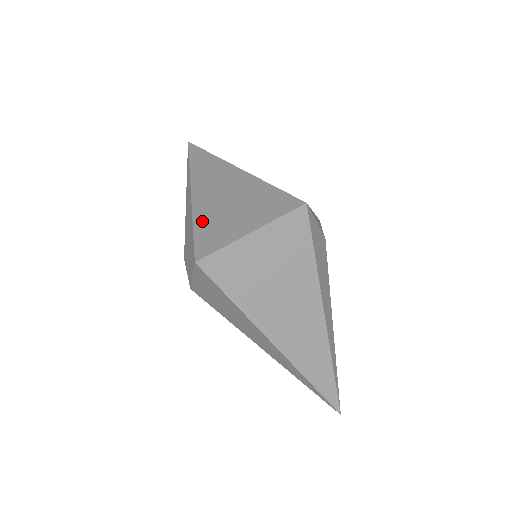
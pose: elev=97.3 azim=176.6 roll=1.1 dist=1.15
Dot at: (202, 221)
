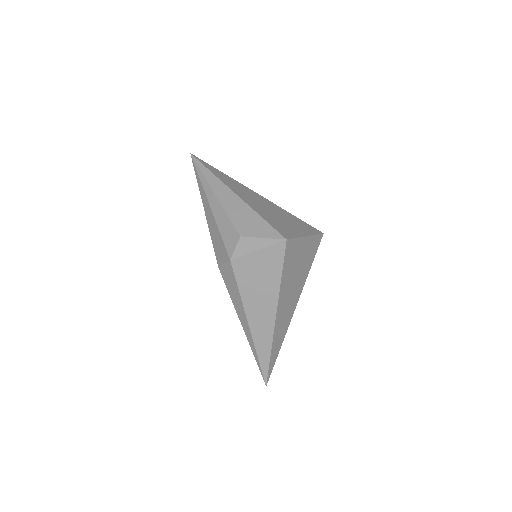
Dot at: (265, 216)
